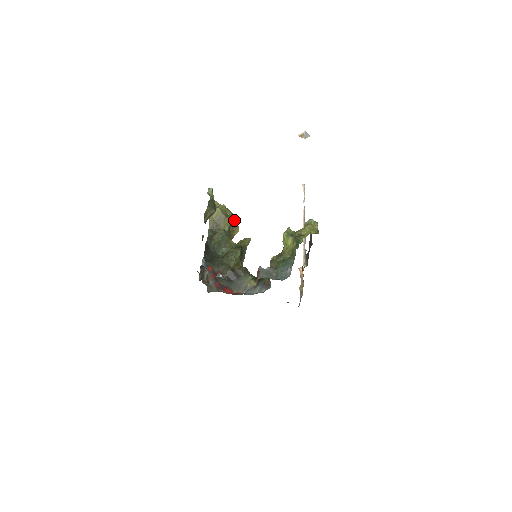
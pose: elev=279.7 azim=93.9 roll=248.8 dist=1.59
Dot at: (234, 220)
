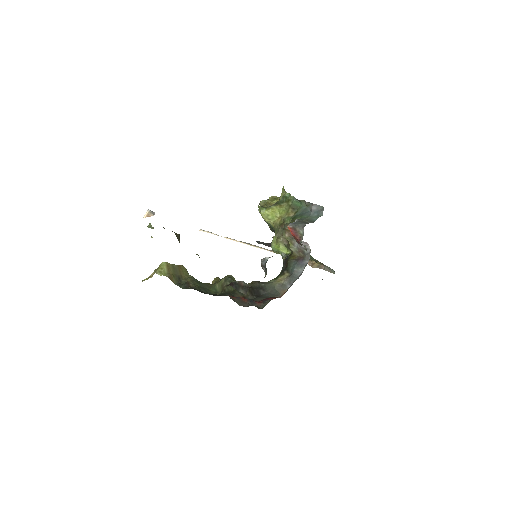
Dot at: occluded
